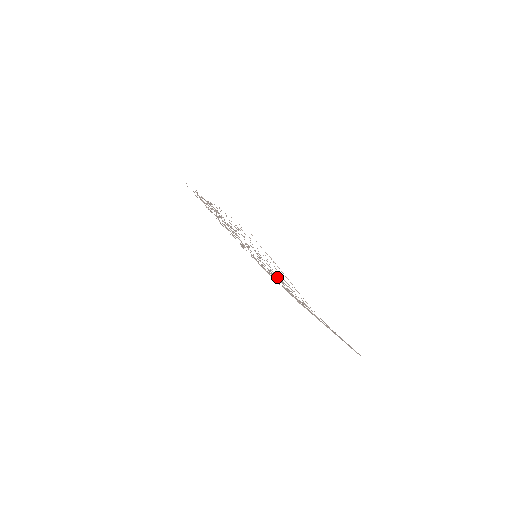
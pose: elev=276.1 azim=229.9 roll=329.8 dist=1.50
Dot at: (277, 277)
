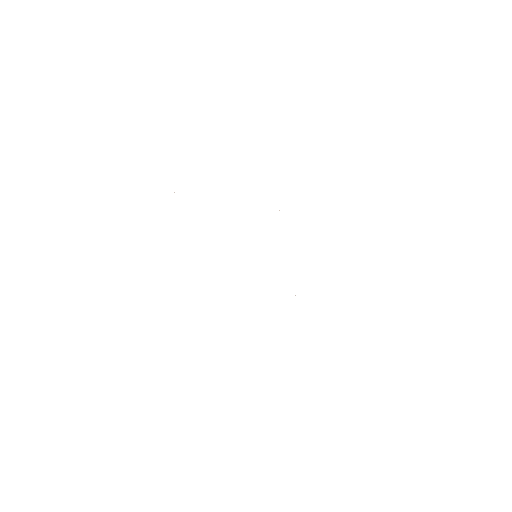
Dot at: occluded
